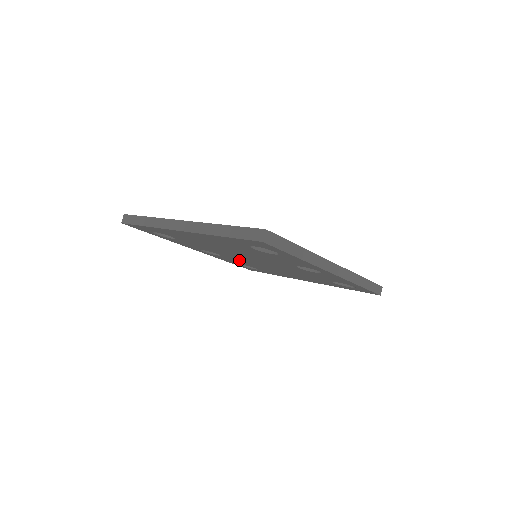
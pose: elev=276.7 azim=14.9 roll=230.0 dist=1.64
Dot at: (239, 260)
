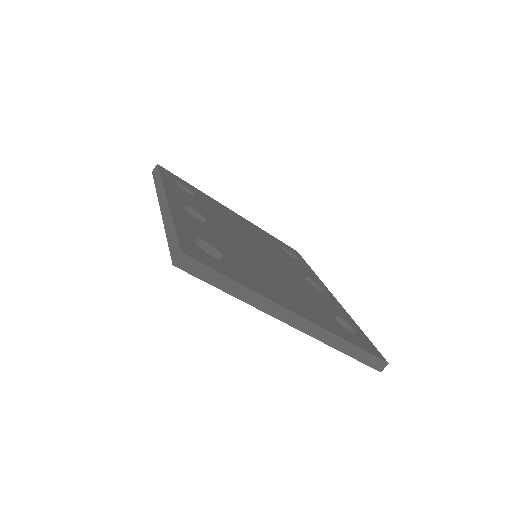
Dot at: occluded
